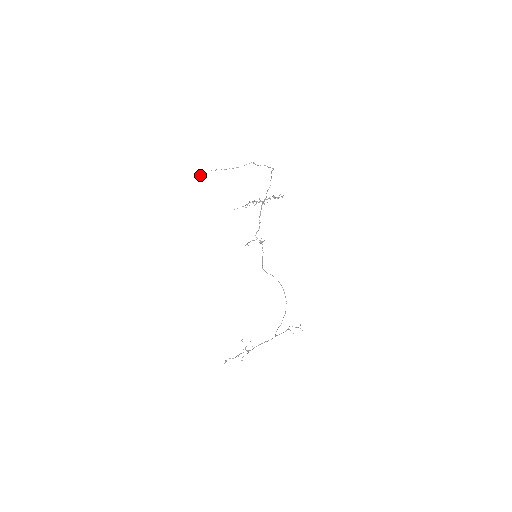
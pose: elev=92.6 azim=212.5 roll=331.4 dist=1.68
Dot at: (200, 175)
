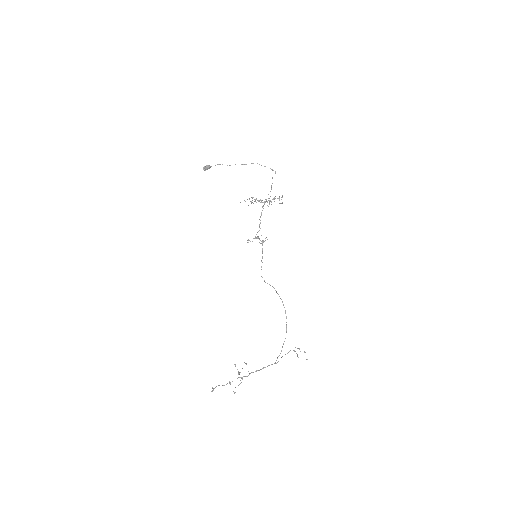
Dot at: (206, 169)
